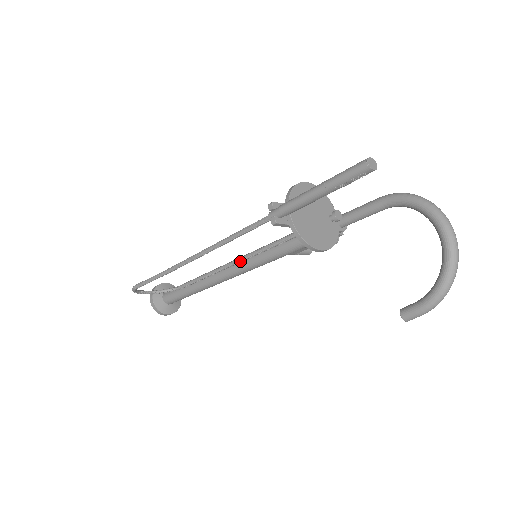
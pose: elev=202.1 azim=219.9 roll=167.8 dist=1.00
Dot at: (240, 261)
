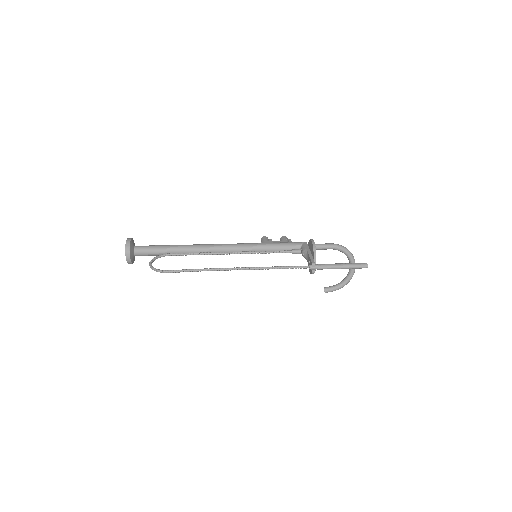
Dot at: occluded
